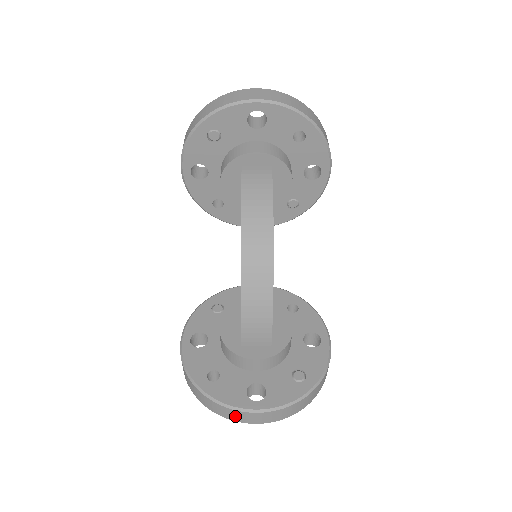
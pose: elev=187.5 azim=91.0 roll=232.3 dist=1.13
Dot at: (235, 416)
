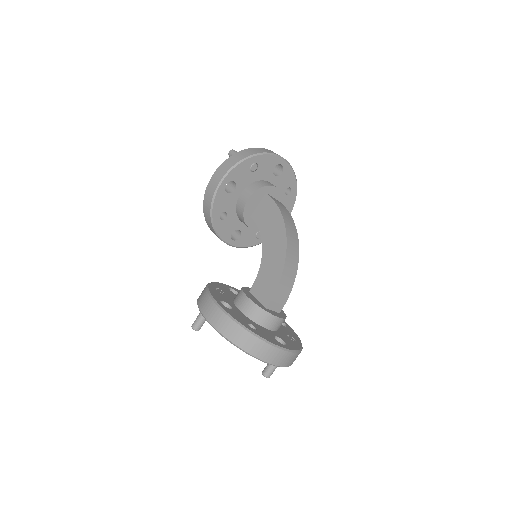
Dot at: (272, 356)
